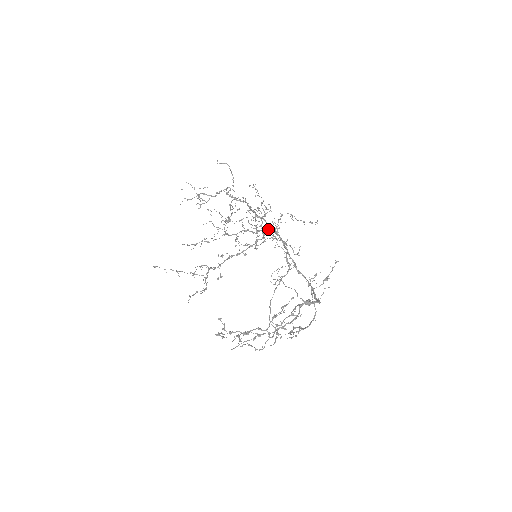
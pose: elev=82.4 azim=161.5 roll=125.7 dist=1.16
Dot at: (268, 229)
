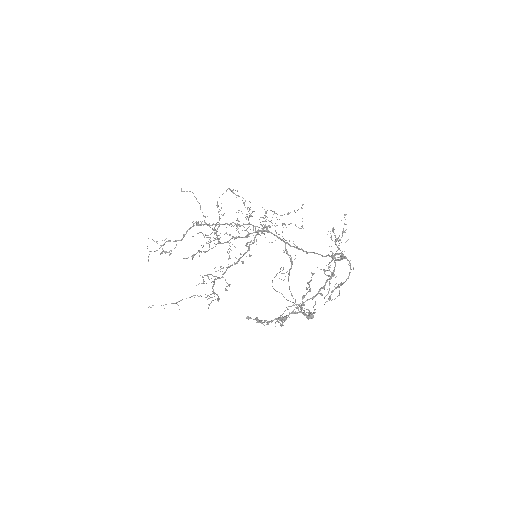
Dot at: (256, 231)
